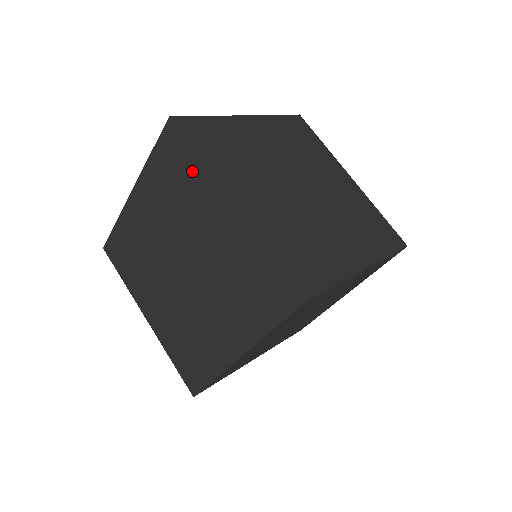
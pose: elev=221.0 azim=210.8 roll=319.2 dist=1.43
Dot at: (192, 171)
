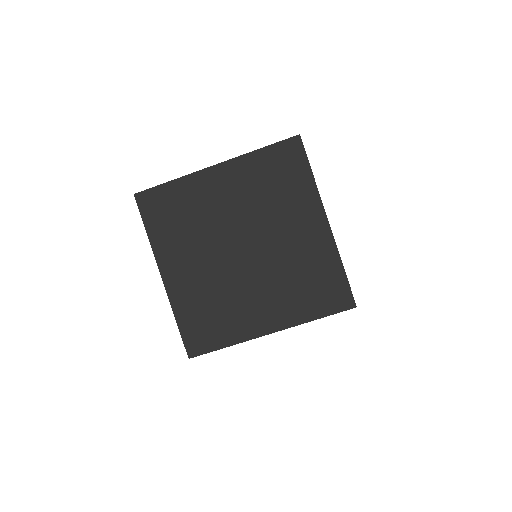
Dot at: (301, 182)
